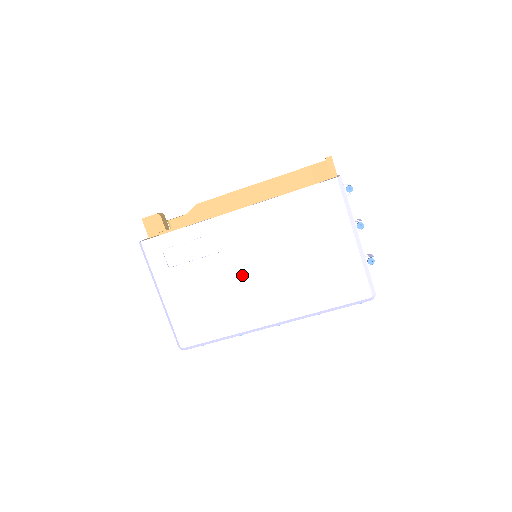
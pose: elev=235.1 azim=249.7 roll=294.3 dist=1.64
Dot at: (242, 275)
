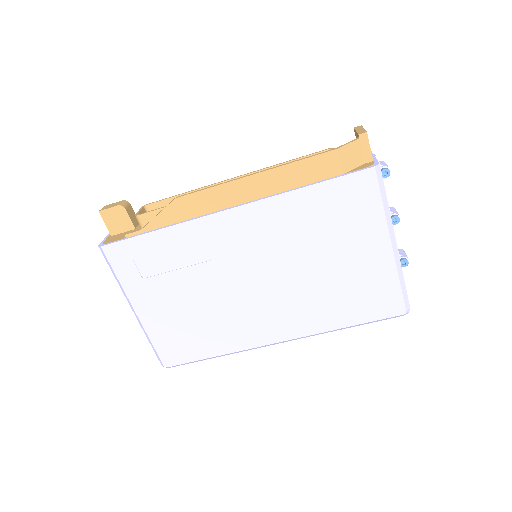
Dot at: (240, 288)
